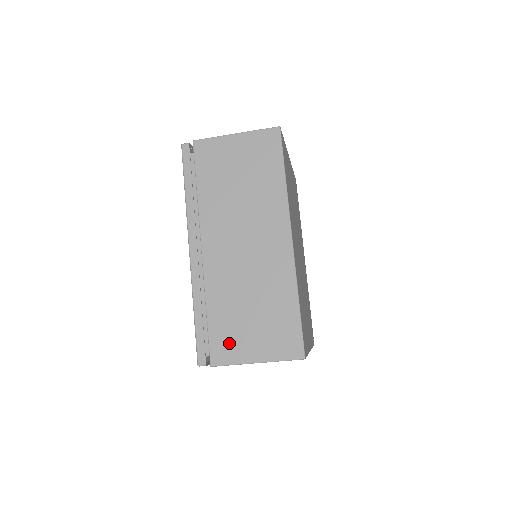
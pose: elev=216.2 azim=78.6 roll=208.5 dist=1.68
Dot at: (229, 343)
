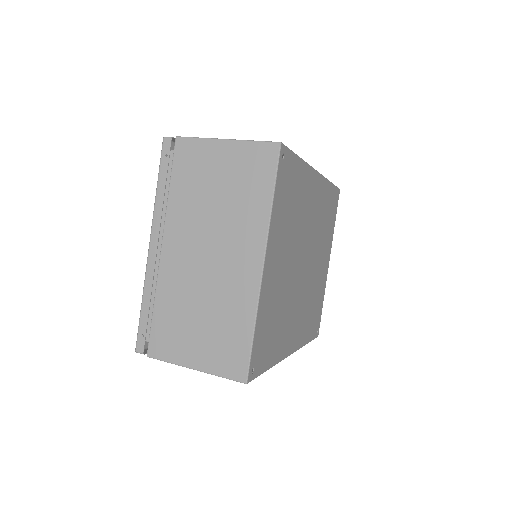
Dot at: occluded
